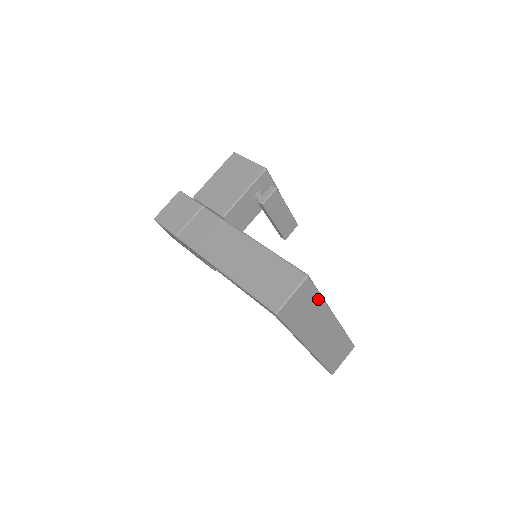
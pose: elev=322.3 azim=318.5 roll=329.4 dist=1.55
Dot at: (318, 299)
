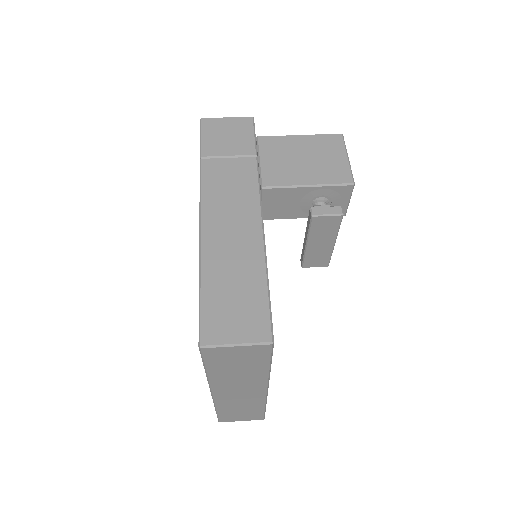
Dot at: (264, 367)
